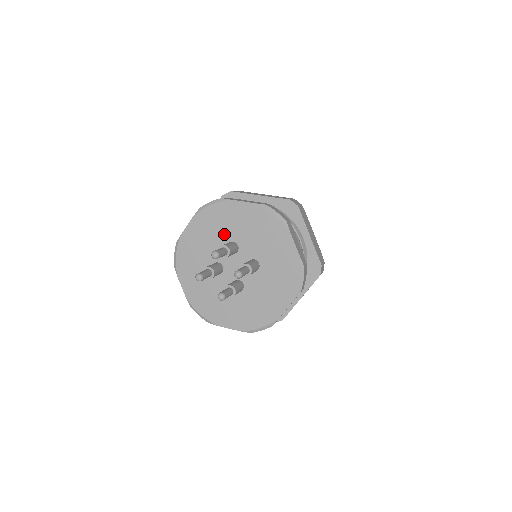
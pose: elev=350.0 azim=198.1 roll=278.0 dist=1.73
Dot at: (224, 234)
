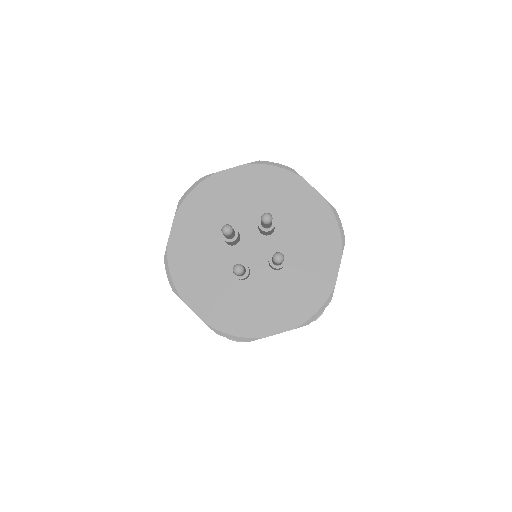
Dot at: (268, 206)
